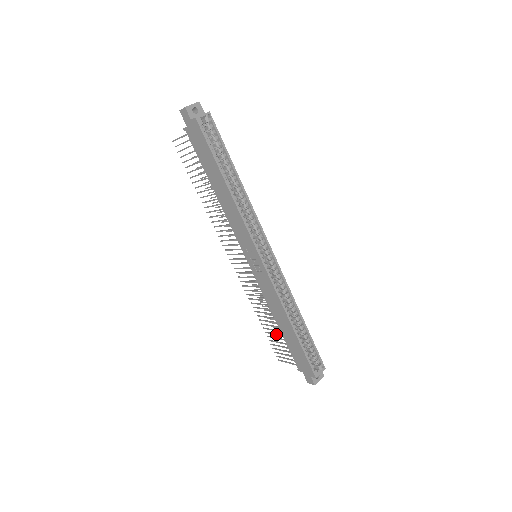
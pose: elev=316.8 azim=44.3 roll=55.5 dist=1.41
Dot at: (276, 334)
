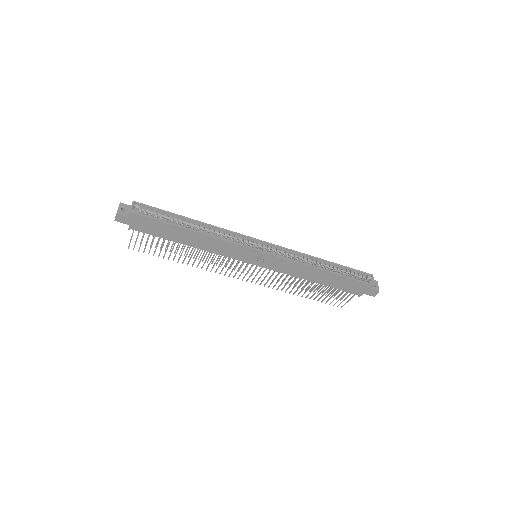
Dot at: (321, 291)
